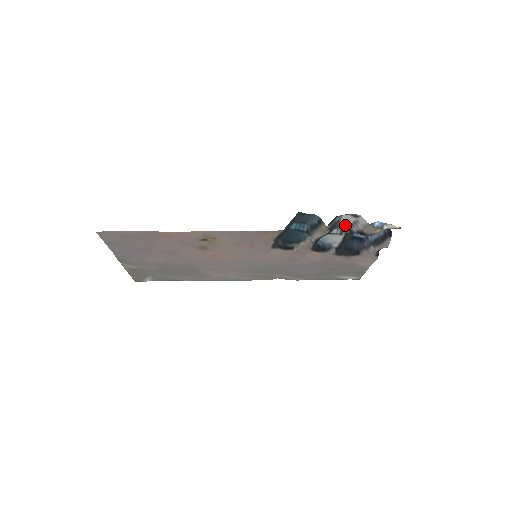
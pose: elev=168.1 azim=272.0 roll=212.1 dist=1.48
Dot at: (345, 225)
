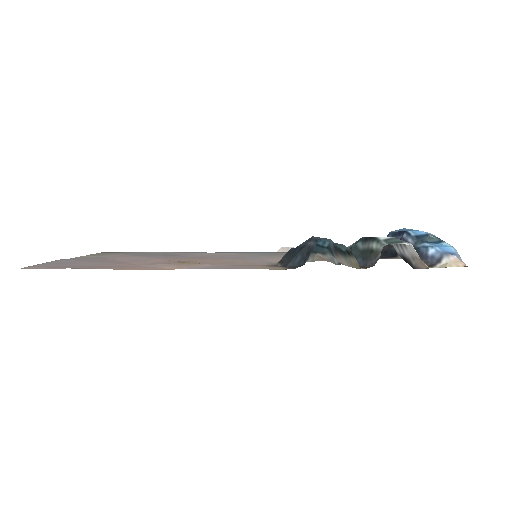
Dot at: occluded
